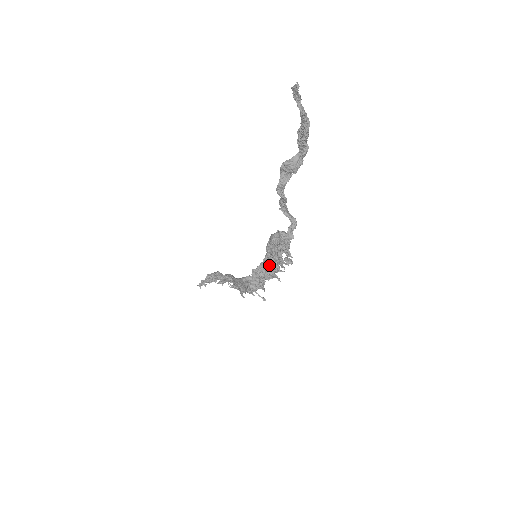
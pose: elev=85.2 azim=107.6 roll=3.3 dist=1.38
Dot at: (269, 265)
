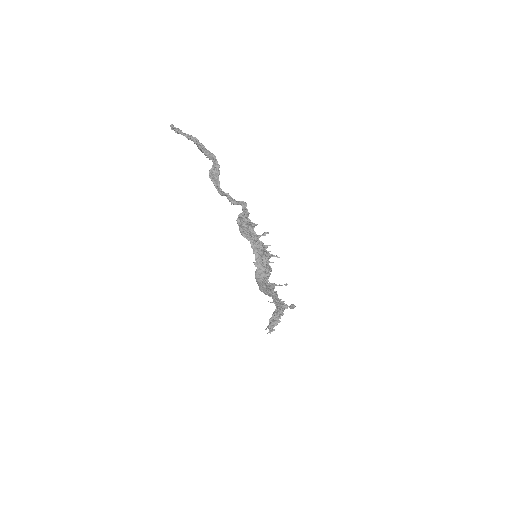
Dot at: (259, 250)
